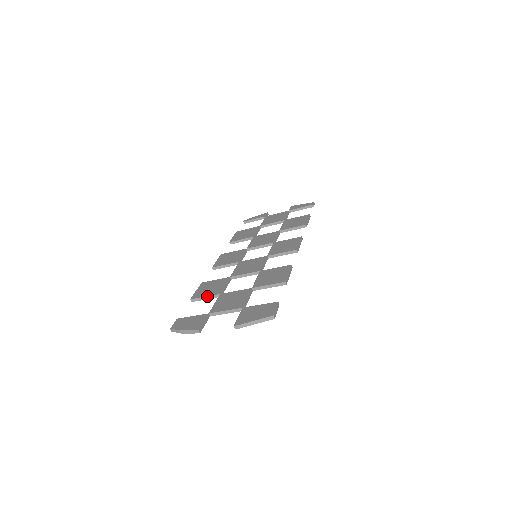
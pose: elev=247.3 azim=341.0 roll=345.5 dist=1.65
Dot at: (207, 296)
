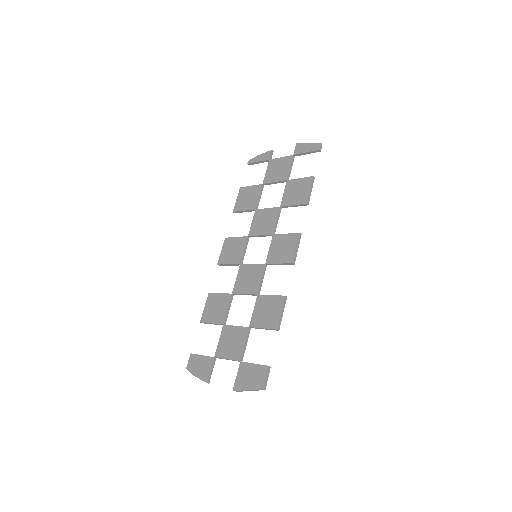
Dot at: (213, 323)
